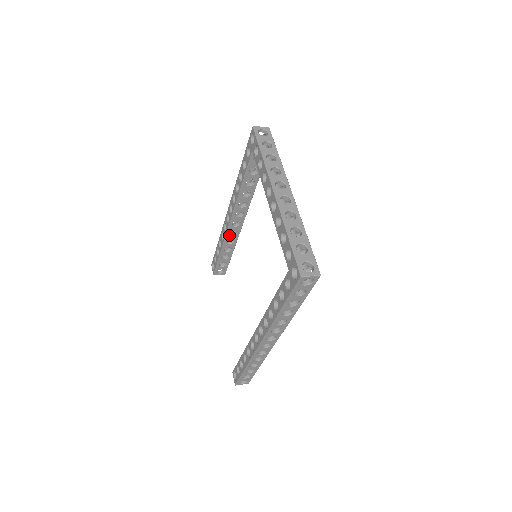
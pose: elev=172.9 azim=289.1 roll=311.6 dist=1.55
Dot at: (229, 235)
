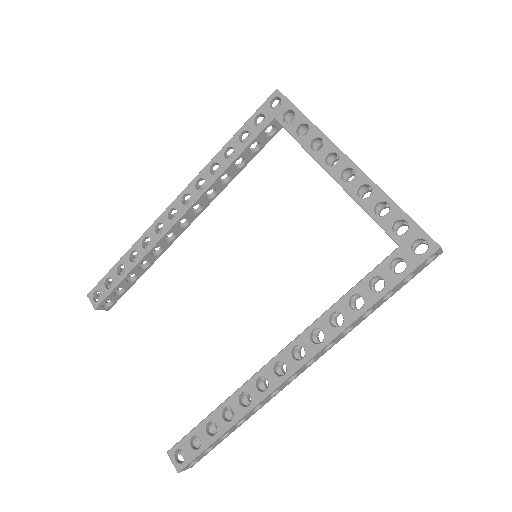
Dot at: (163, 240)
